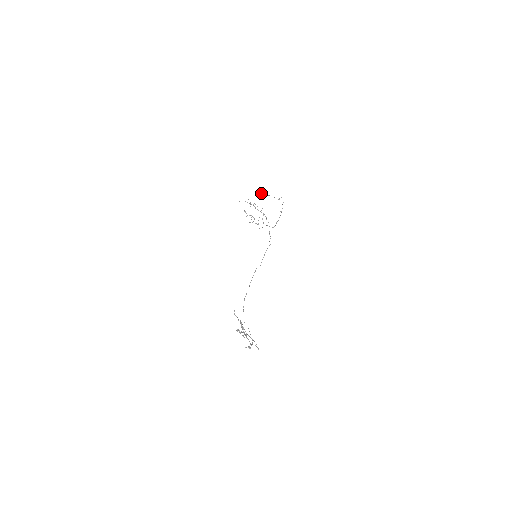
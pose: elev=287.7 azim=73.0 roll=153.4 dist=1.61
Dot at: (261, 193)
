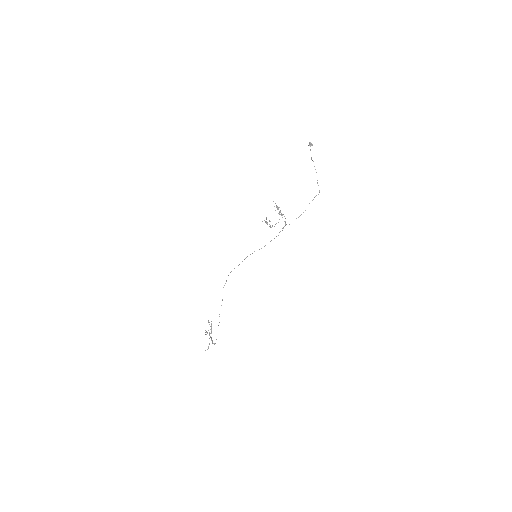
Dot at: (310, 146)
